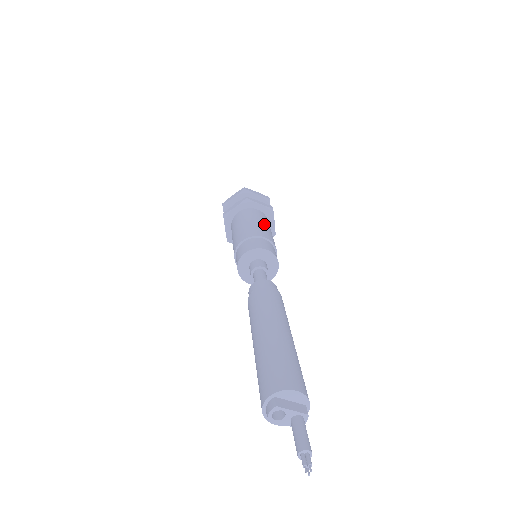
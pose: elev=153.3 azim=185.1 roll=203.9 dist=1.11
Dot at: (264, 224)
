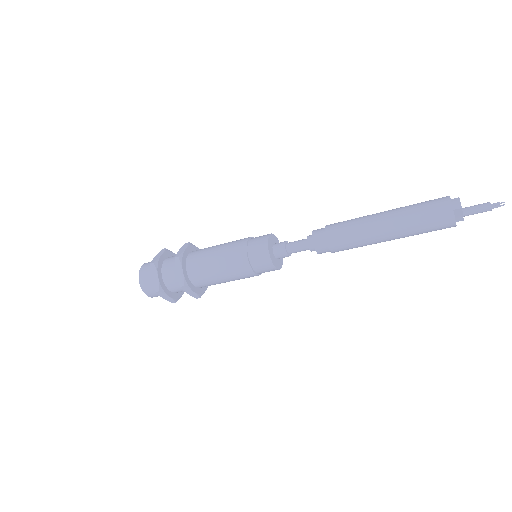
Dot at: occluded
